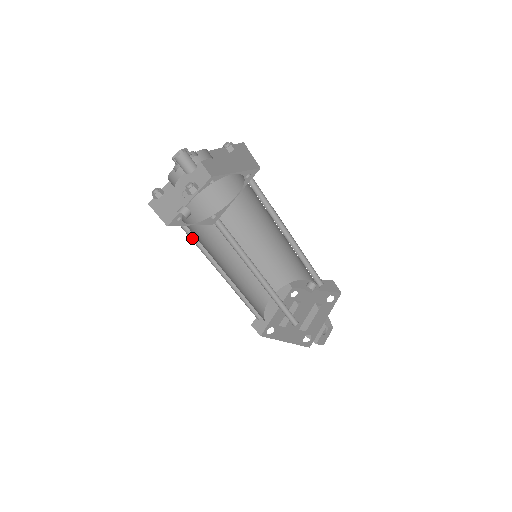
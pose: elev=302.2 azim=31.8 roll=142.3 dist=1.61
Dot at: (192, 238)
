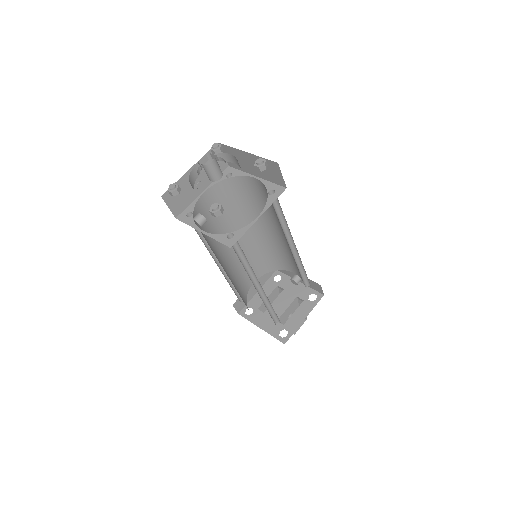
Dot at: (198, 231)
